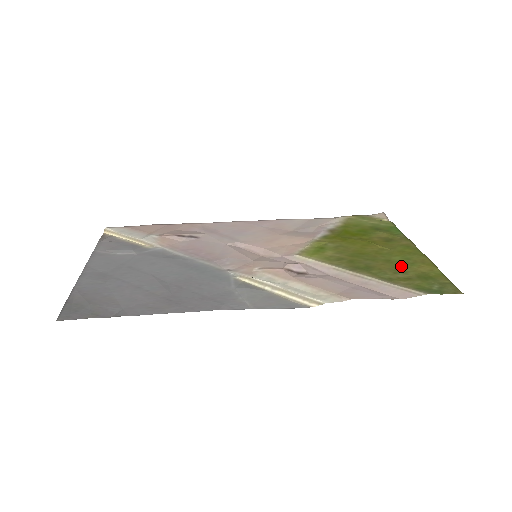
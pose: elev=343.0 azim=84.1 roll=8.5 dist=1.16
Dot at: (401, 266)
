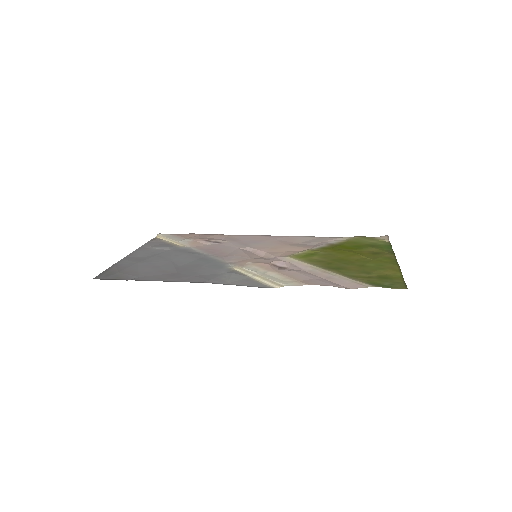
Dot at: (370, 269)
